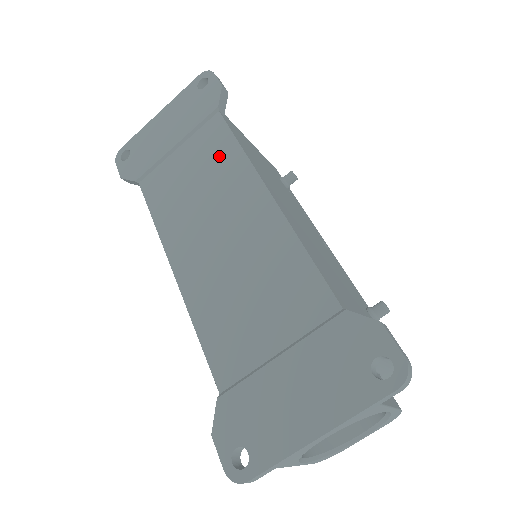
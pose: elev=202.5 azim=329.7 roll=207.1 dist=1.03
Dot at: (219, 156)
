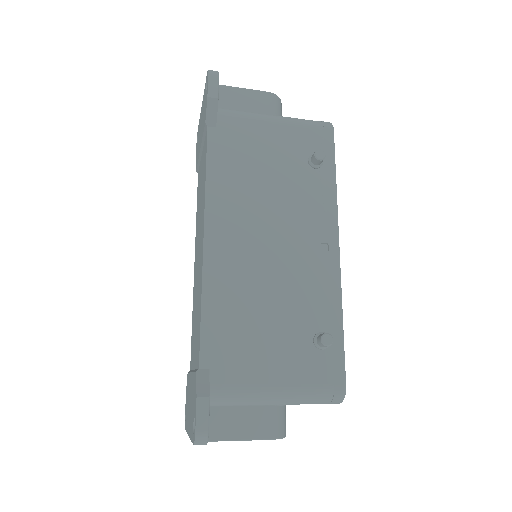
Dot at: (203, 179)
